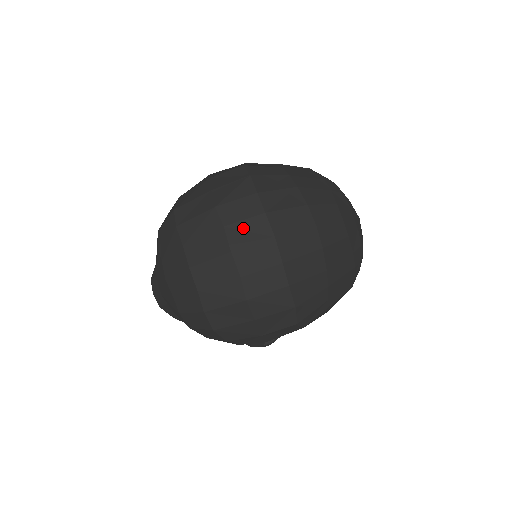
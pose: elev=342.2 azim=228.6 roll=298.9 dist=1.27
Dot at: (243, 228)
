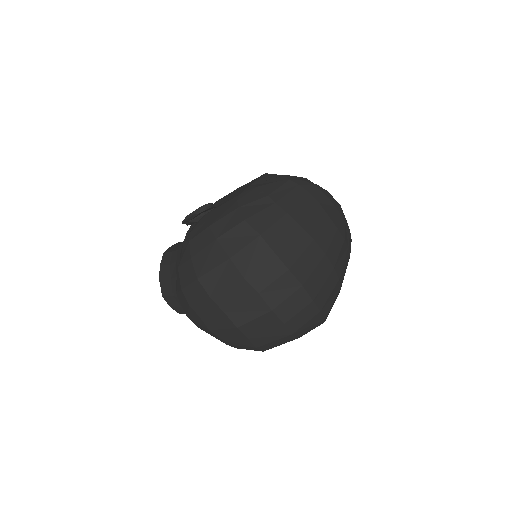
Dot at: (275, 289)
